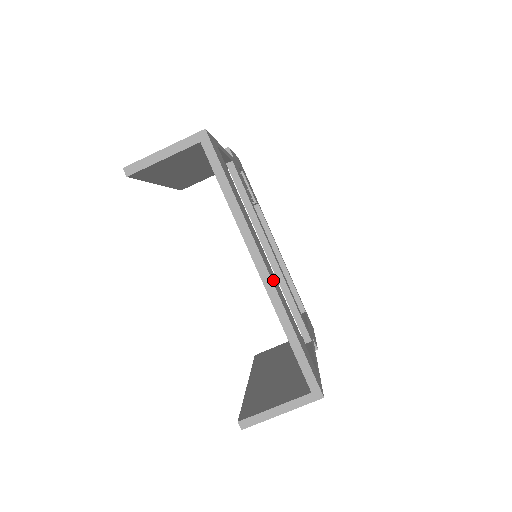
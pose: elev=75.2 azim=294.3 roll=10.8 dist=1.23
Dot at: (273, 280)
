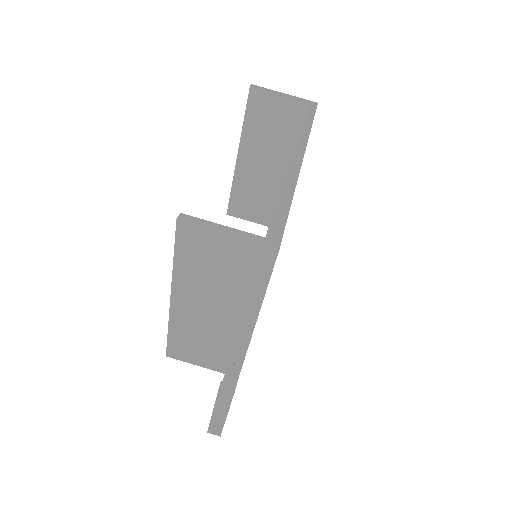
Dot at: occluded
